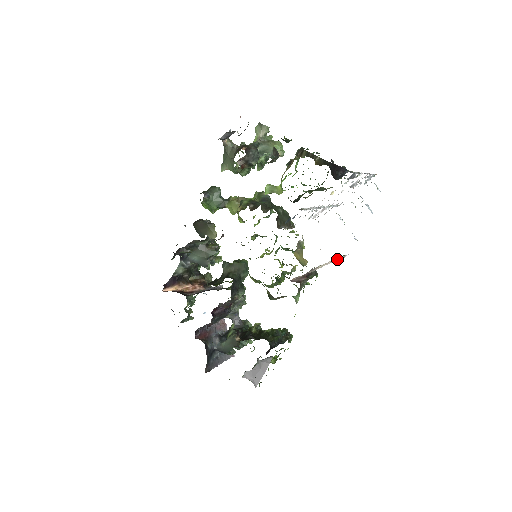
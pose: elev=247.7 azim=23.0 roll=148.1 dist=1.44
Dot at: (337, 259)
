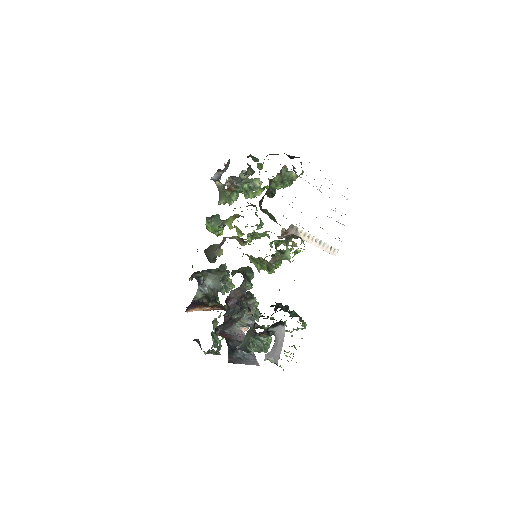
Dot at: (324, 246)
